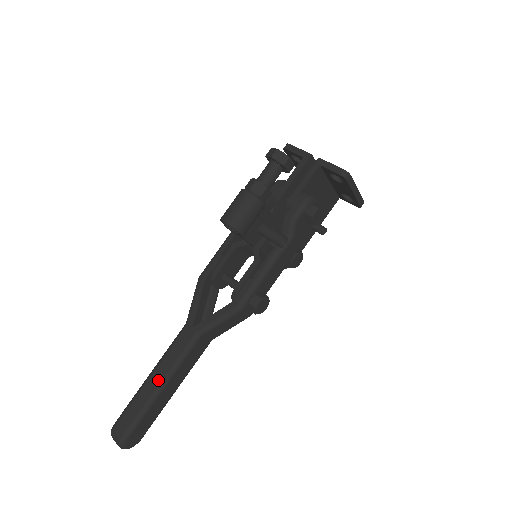
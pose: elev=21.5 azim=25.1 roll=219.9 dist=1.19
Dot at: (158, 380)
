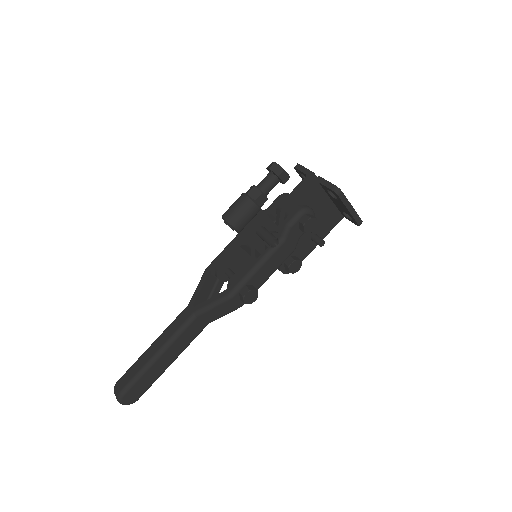
Dot at: (157, 349)
